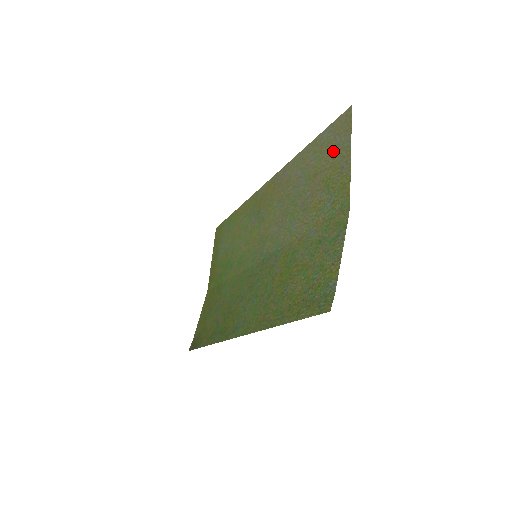
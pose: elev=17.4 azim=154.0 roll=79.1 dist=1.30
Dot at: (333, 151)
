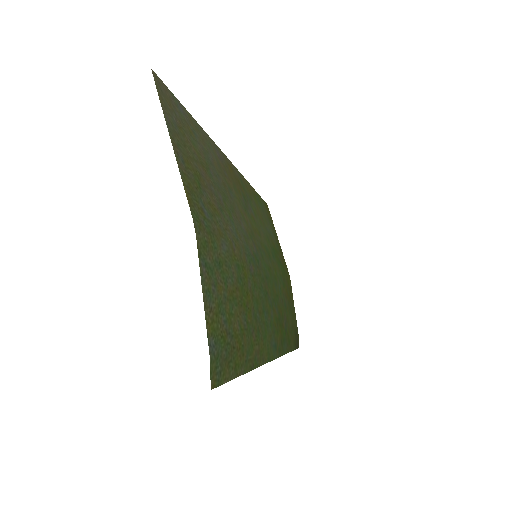
Dot at: (181, 135)
